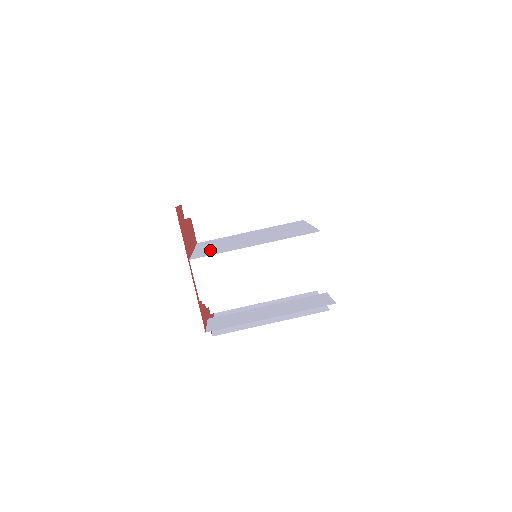
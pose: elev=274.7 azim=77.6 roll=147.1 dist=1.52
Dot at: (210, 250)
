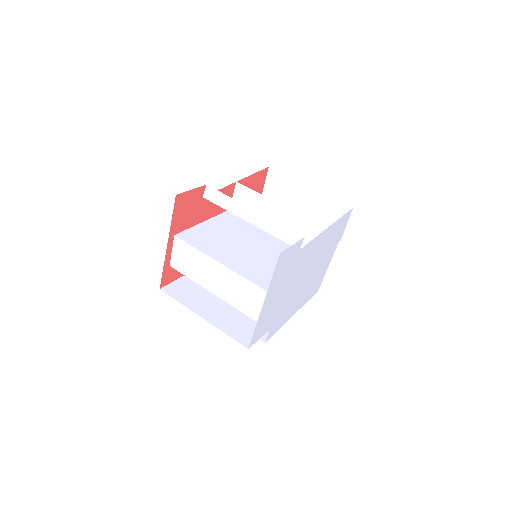
Dot at: (204, 234)
